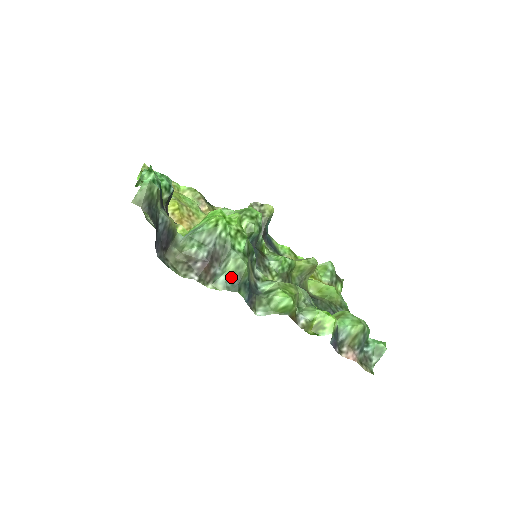
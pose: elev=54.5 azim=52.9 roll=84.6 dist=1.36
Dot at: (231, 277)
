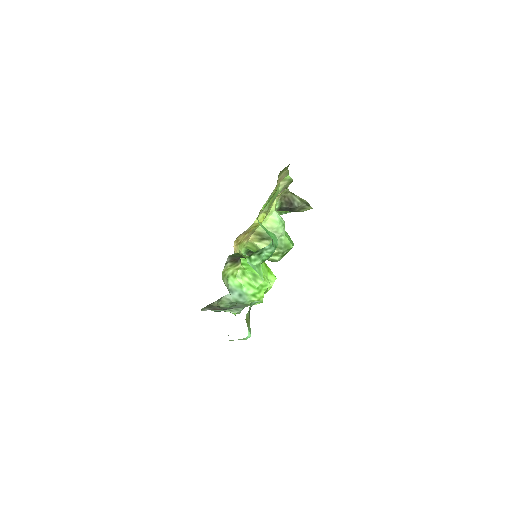
Dot at: (224, 311)
